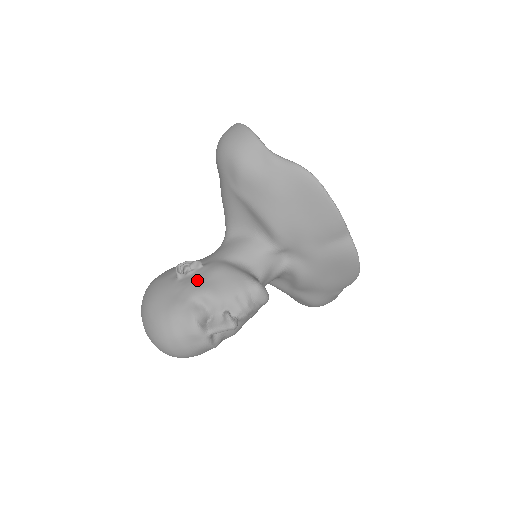
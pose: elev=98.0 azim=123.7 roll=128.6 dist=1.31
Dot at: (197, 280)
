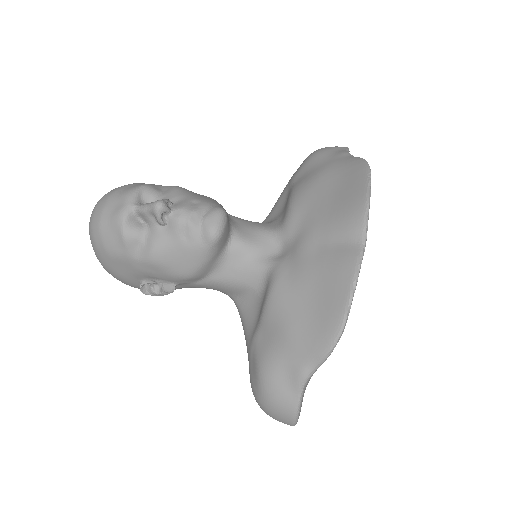
Dot at: occluded
